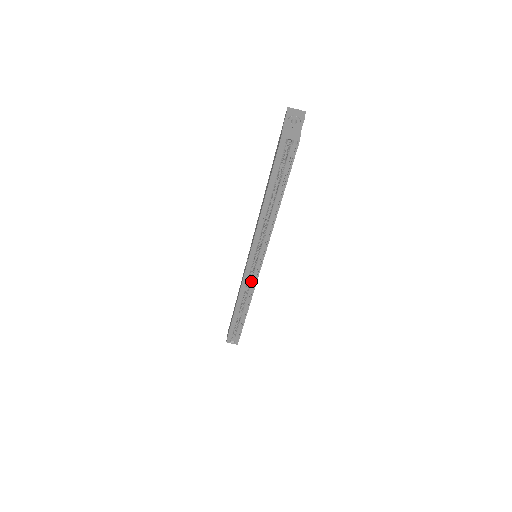
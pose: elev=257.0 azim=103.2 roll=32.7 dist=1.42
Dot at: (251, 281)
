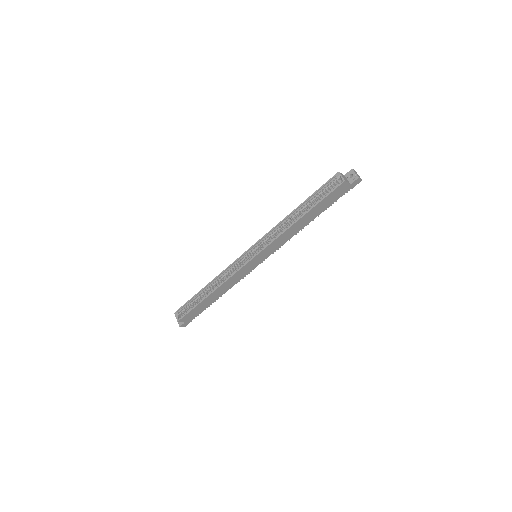
Dot at: (236, 269)
